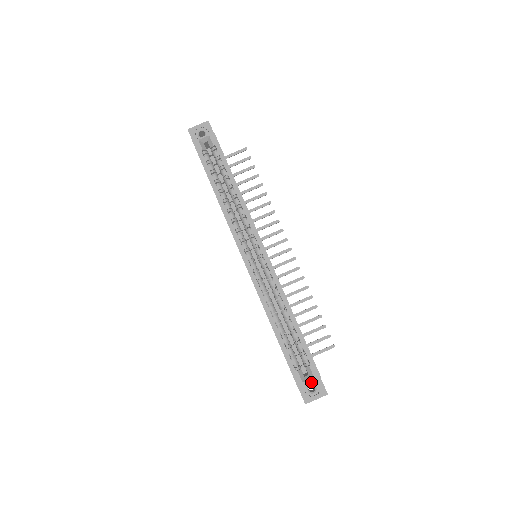
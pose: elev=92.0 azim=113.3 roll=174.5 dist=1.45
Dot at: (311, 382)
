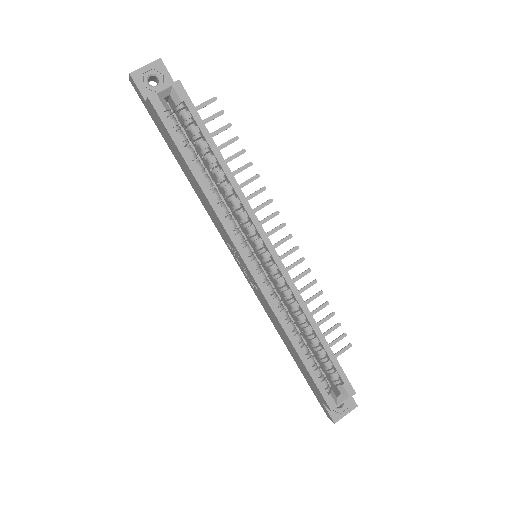
Dot at: occluded
